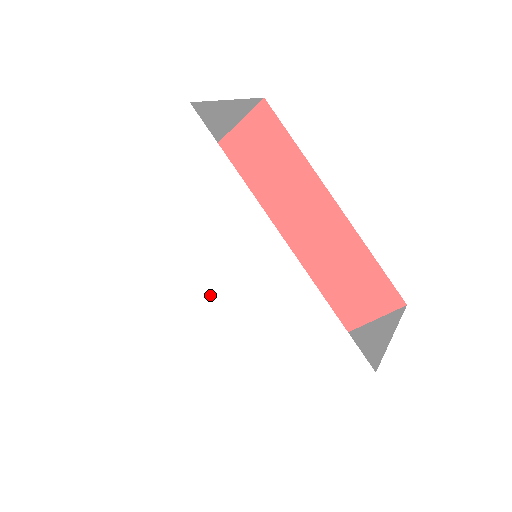
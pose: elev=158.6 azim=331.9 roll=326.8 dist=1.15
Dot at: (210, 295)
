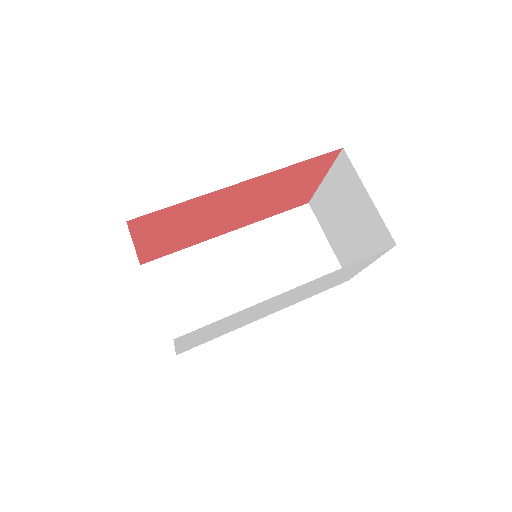
Dot at: (279, 306)
